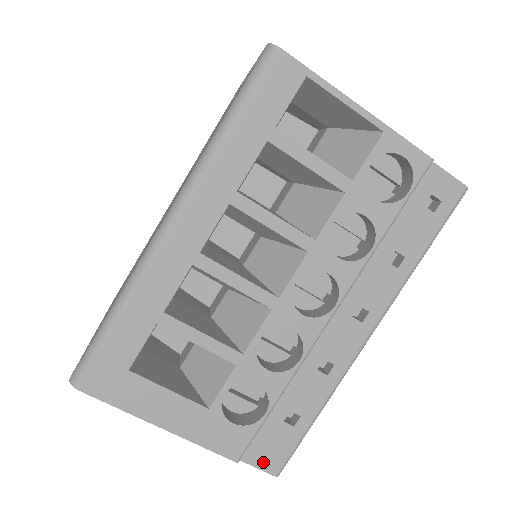
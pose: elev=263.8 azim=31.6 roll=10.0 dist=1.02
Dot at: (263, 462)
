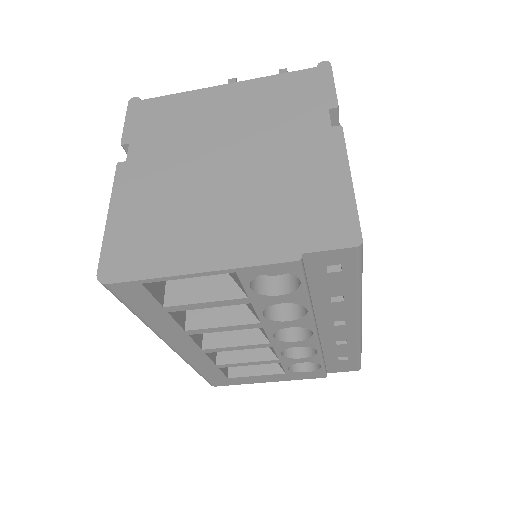
Dot at: (344, 370)
